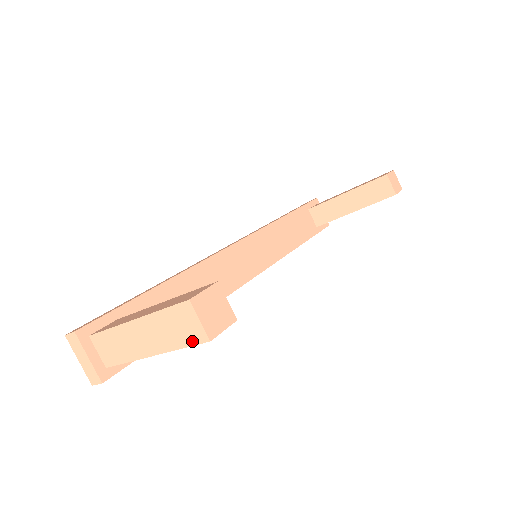
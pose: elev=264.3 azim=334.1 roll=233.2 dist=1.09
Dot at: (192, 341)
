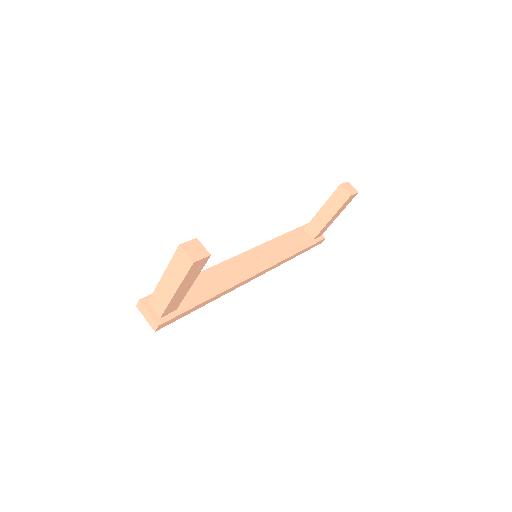
Dot at: (187, 268)
